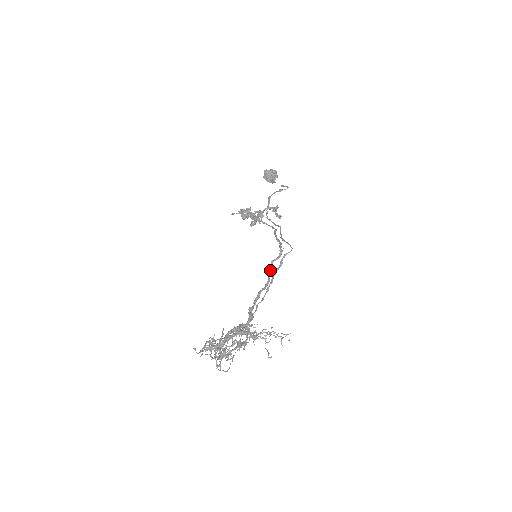
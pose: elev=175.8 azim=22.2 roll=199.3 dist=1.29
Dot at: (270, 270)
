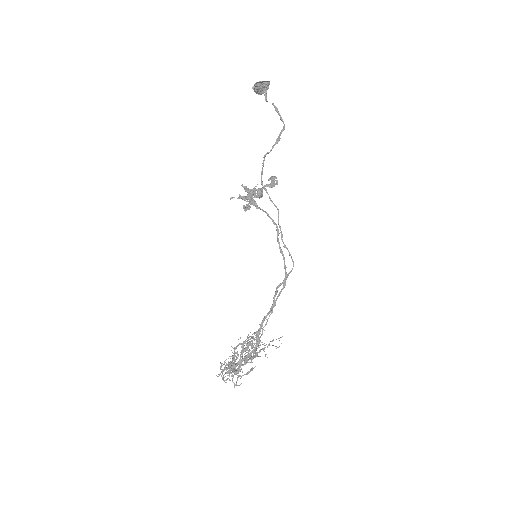
Dot at: (275, 295)
